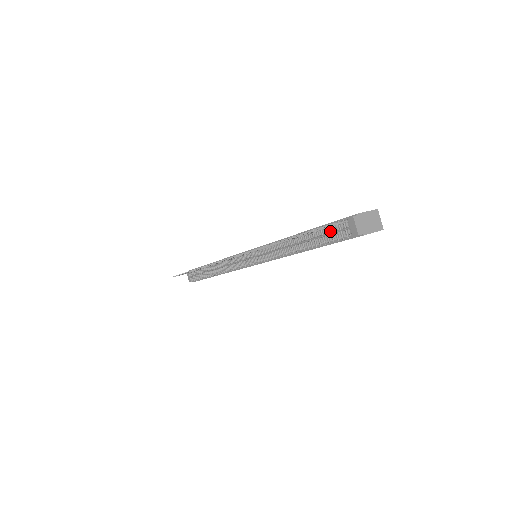
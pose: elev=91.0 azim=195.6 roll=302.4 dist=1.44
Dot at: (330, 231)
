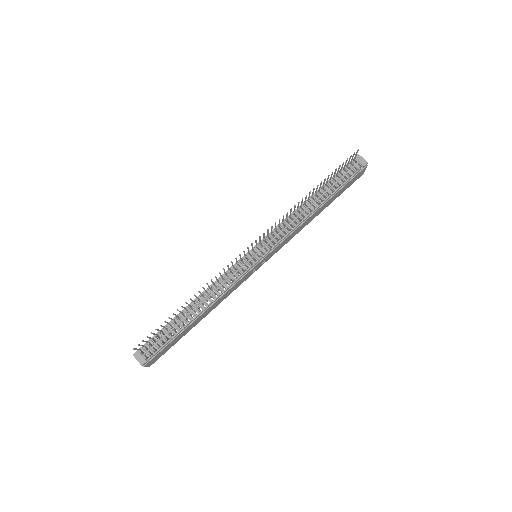
Dot at: (344, 173)
